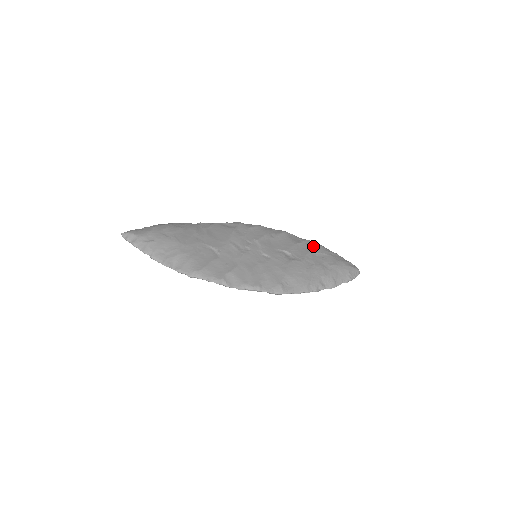
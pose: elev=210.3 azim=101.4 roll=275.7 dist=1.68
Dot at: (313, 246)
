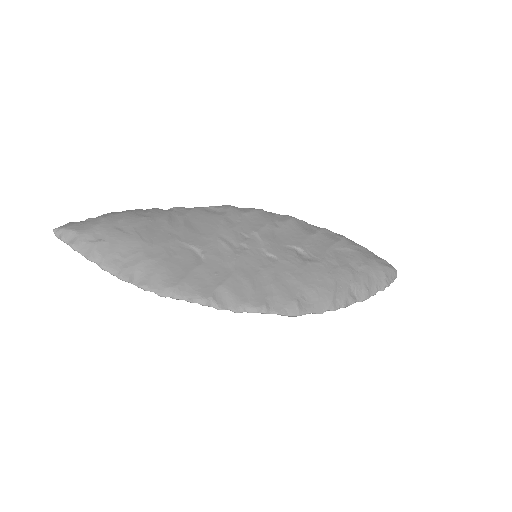
Dot at: (333, 238)
